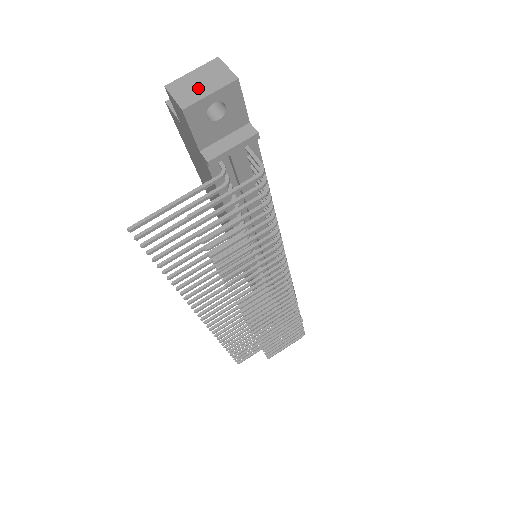
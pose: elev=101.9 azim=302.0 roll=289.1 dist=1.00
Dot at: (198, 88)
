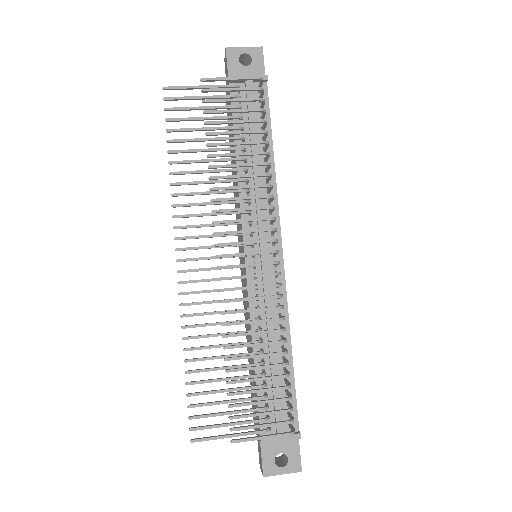
Dot at: occluded
